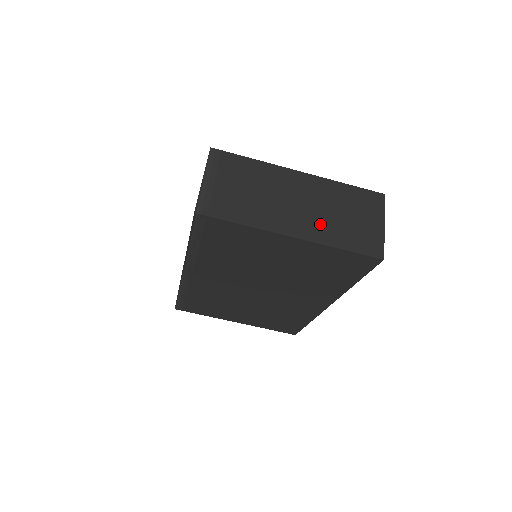
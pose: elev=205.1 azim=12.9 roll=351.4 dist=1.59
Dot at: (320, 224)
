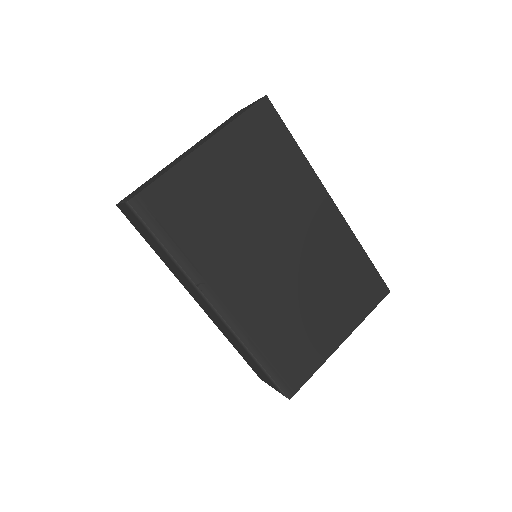
Dot at: occluded
